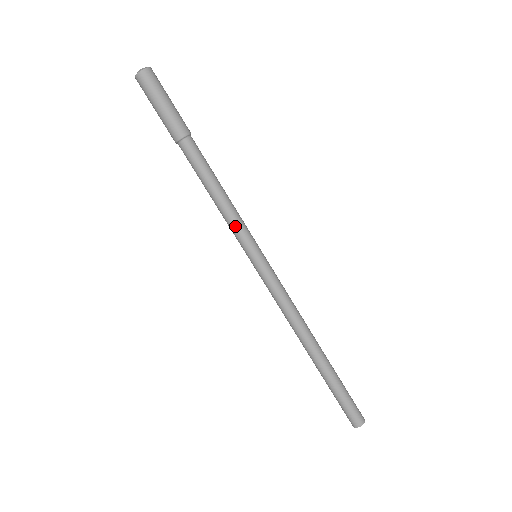
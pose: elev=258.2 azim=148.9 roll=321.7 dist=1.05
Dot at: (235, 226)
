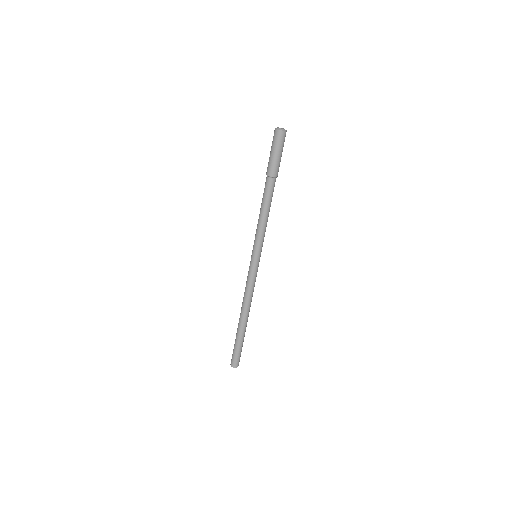
Dot at: (263, 236)
